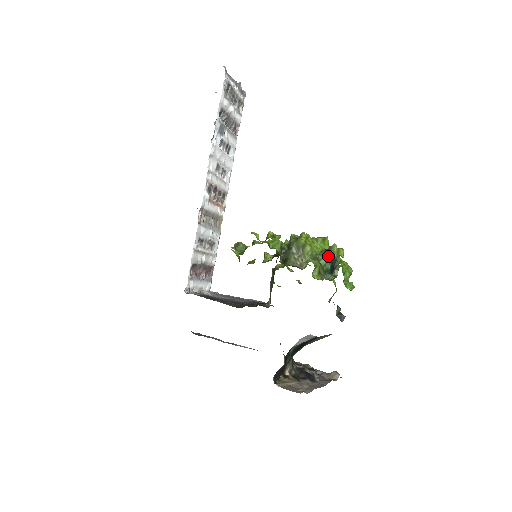
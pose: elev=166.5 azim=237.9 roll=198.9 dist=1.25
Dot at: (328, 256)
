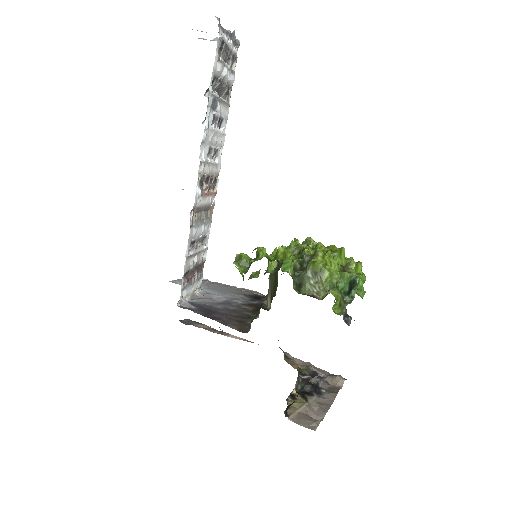
Dot at: (347, 278)
